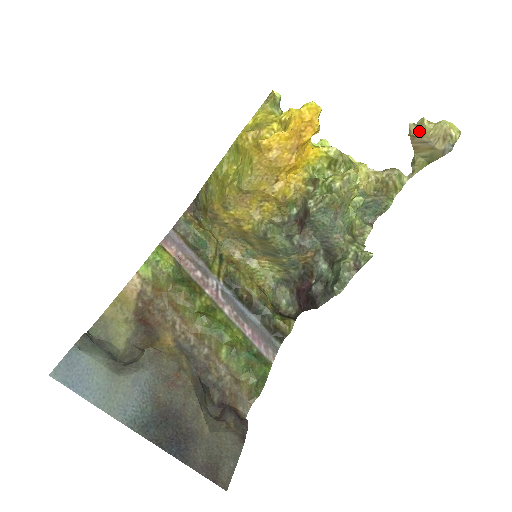
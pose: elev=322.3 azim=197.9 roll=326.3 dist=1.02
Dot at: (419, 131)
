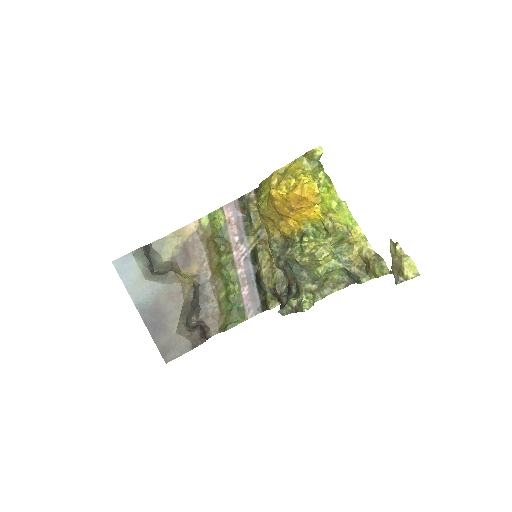
Dot at: (394, 250)
